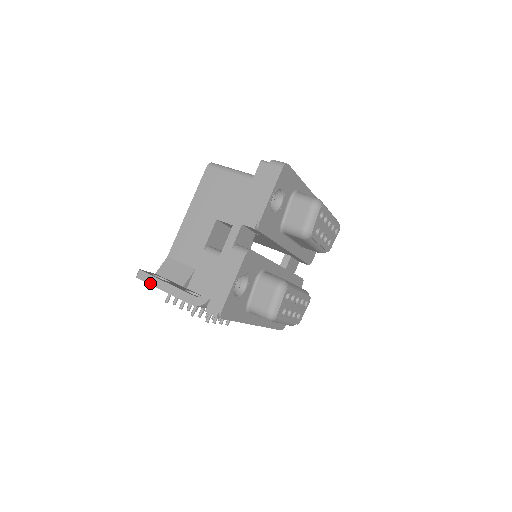
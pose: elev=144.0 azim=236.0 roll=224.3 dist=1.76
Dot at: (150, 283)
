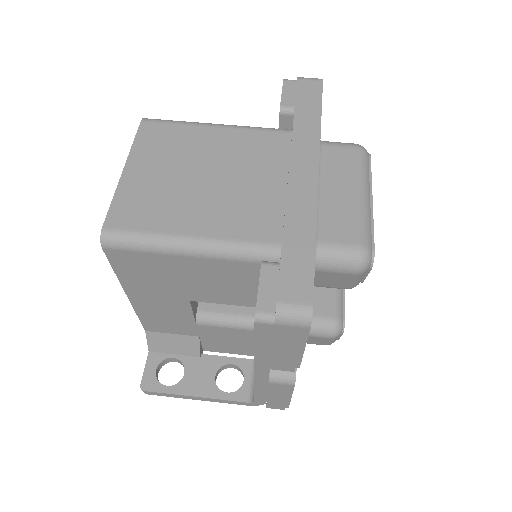
Dot at: occluded
